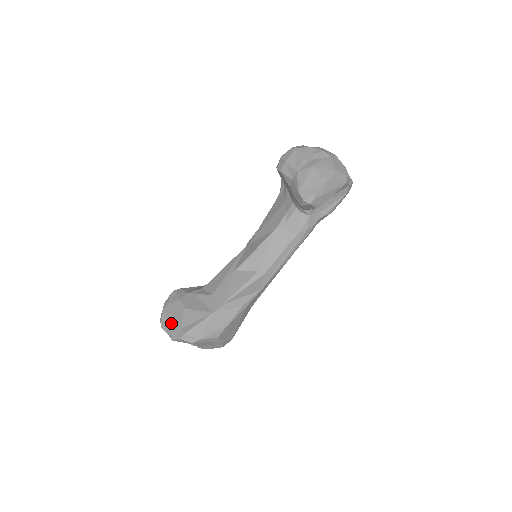
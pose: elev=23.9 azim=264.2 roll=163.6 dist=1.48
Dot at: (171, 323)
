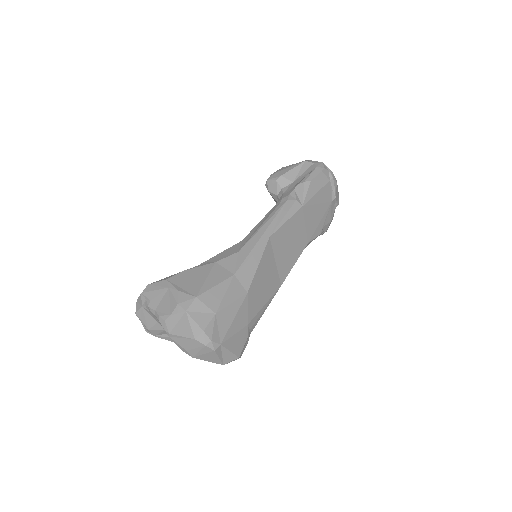
Dot at: occluded
